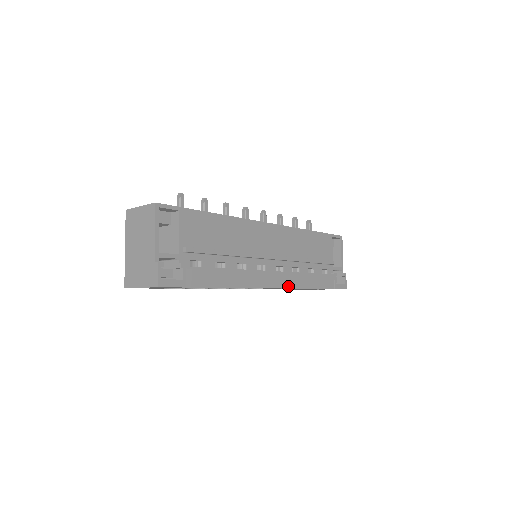
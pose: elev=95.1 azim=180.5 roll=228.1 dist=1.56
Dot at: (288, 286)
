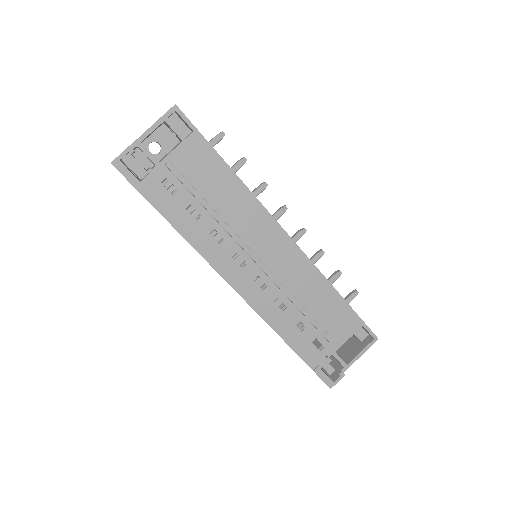
Dot at: (254, 306)
